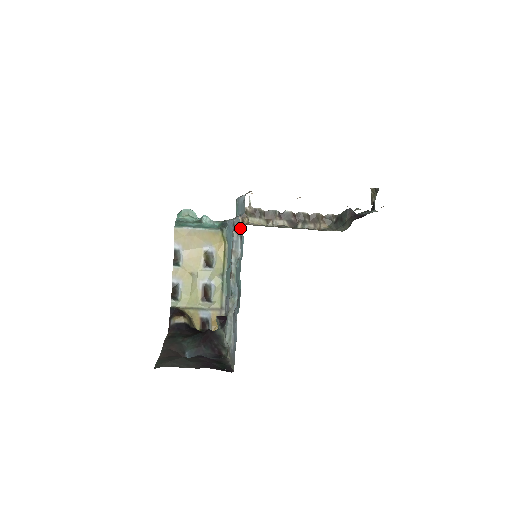
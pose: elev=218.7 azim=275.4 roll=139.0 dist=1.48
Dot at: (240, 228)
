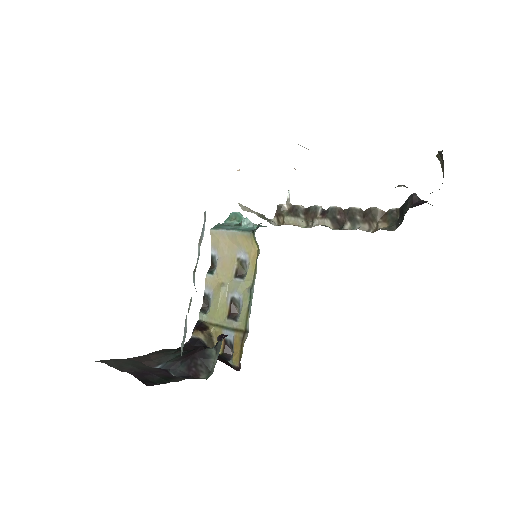
Dot at: occluded
